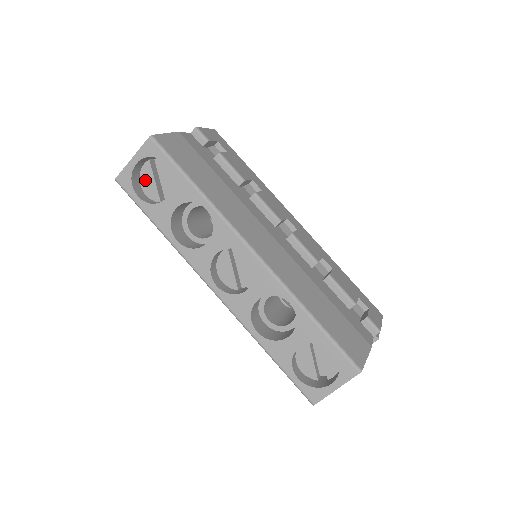
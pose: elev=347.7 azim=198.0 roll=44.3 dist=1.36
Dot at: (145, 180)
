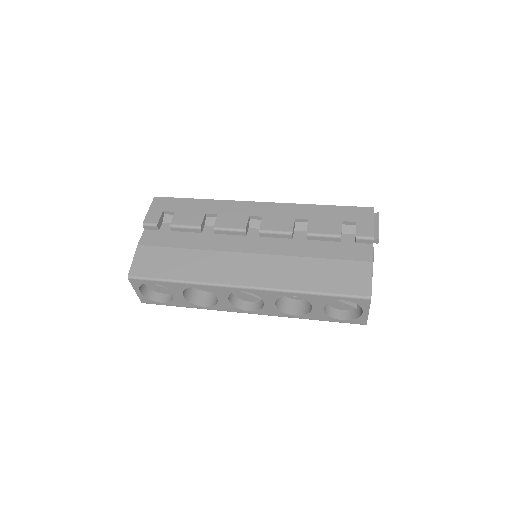
Dot at: (154, 288)
